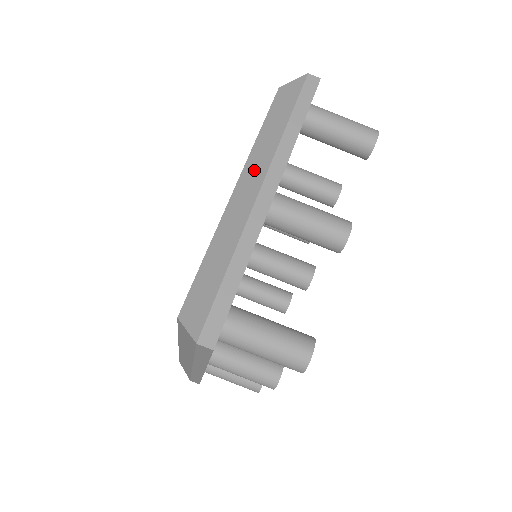
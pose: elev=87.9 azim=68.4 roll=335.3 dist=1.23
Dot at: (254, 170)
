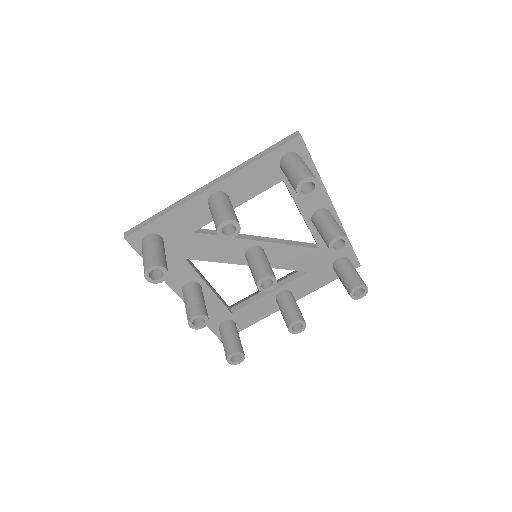
Dot at: occluded
